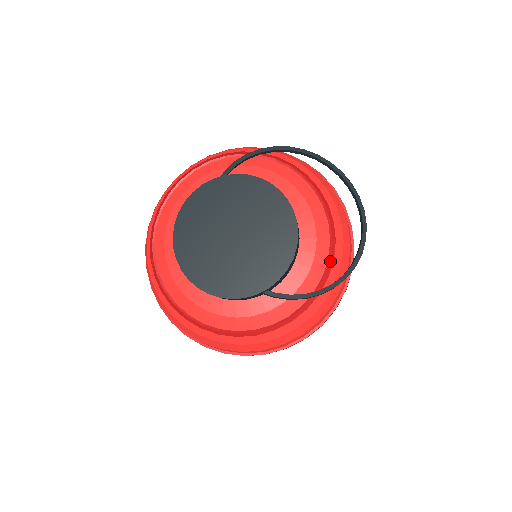
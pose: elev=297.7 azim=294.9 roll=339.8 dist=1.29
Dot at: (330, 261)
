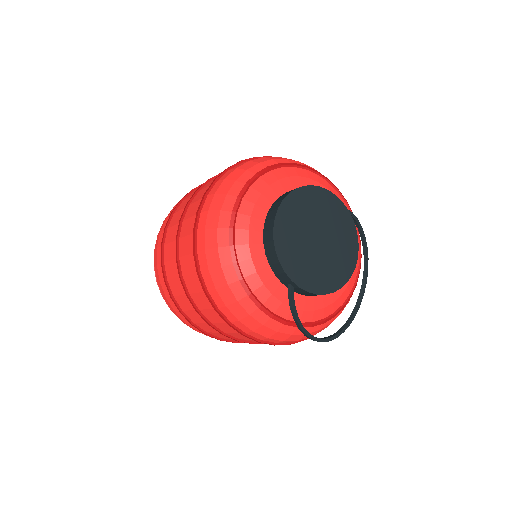
Dot at: (322, 321)
